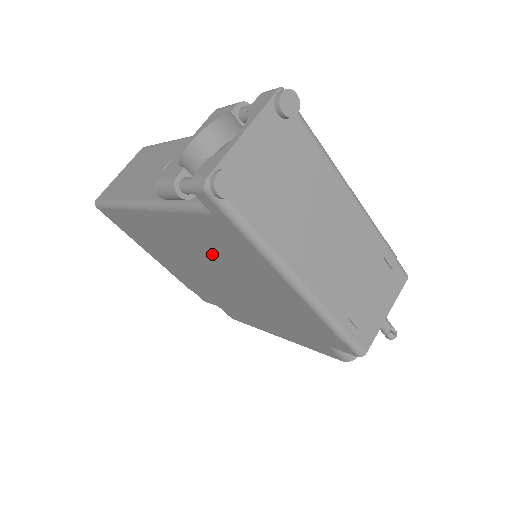
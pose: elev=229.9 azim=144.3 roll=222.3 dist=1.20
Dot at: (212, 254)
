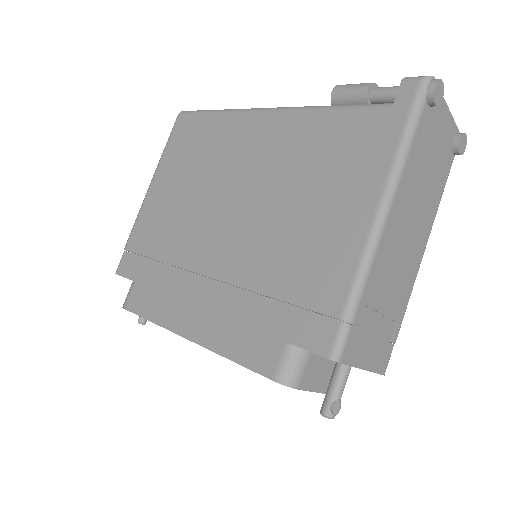
Dot at: (296, 169)
